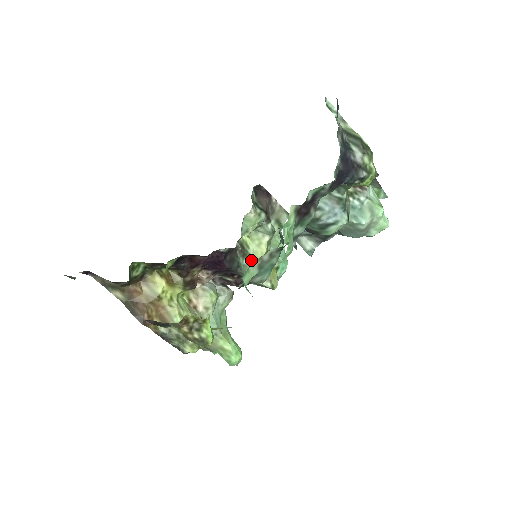
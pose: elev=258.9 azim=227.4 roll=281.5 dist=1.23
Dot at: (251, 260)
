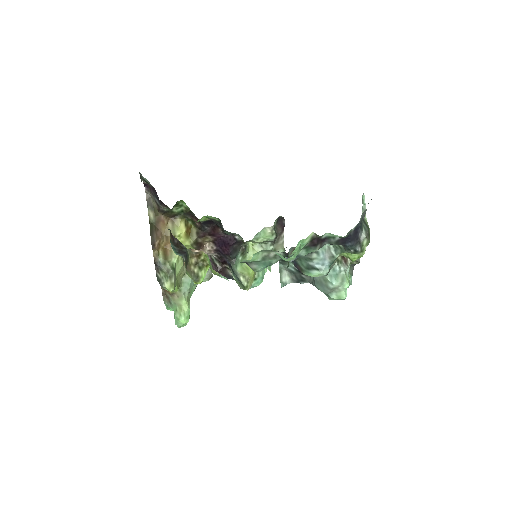
Dot at: occluded
